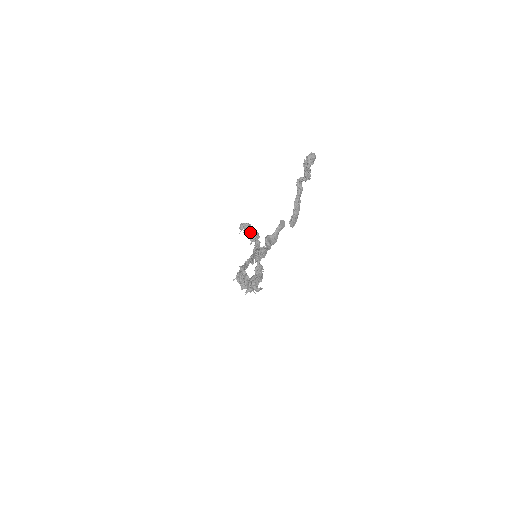
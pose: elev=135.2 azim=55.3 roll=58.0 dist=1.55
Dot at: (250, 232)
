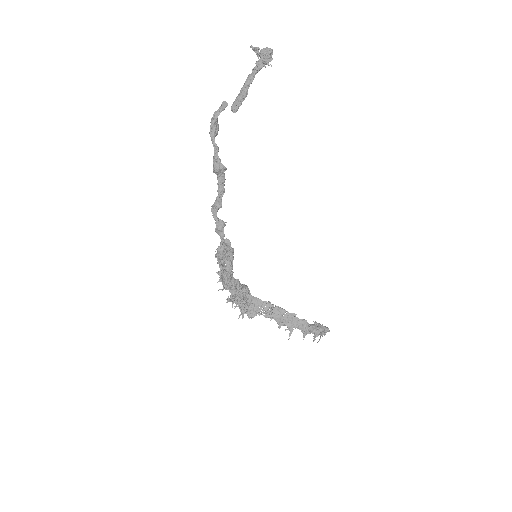
Dot at: occluded
